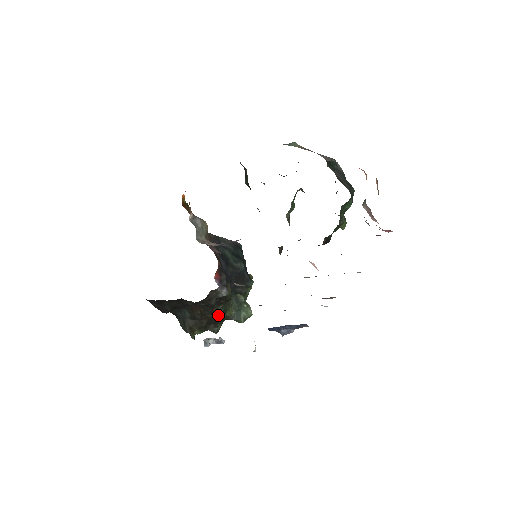
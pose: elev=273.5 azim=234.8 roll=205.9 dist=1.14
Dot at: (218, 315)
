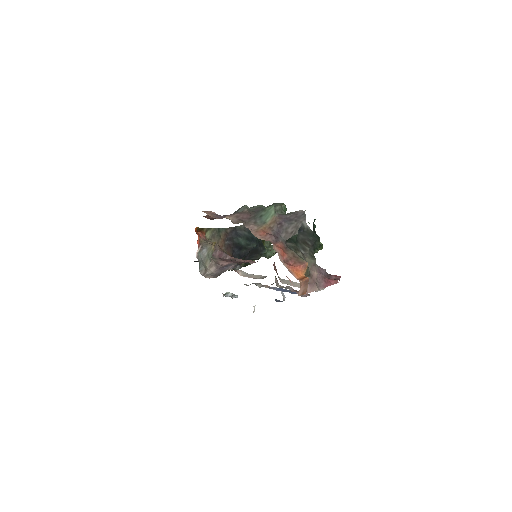
Dot at: occluded
